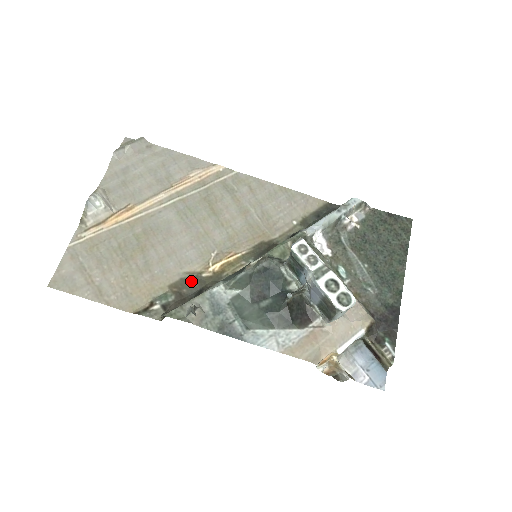
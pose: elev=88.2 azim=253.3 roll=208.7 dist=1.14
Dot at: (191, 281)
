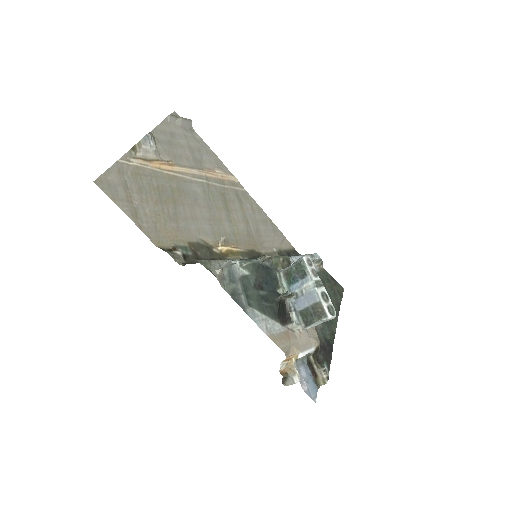
Dot at: (205, 249)
